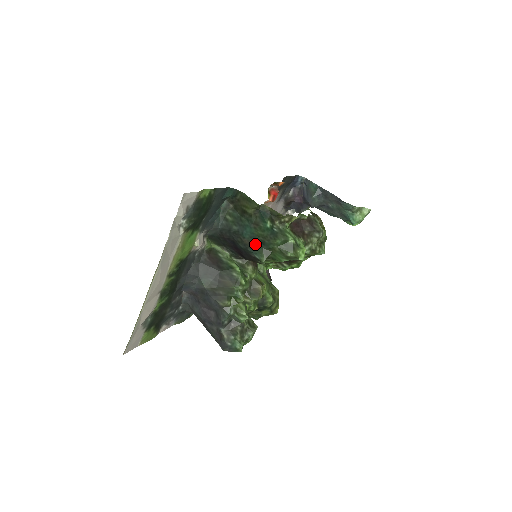
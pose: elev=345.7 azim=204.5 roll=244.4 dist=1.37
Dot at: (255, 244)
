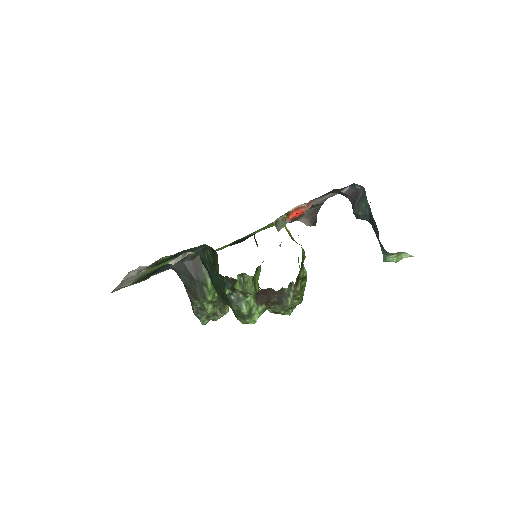
Dot at: (218, 291)
